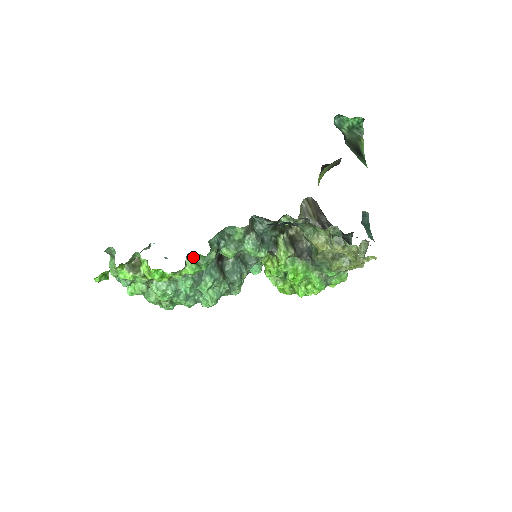
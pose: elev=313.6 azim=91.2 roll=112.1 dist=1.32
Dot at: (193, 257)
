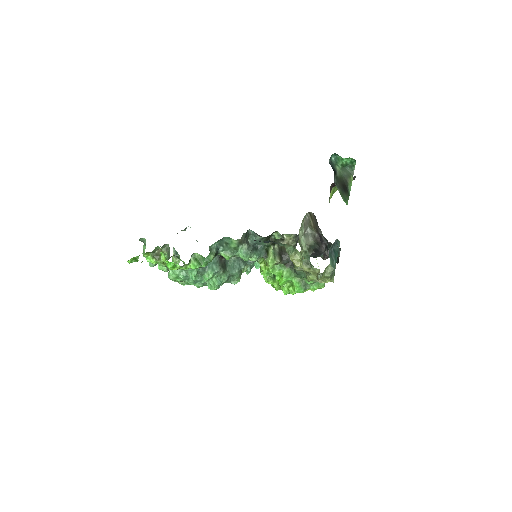
Dot at: (197, 256)
